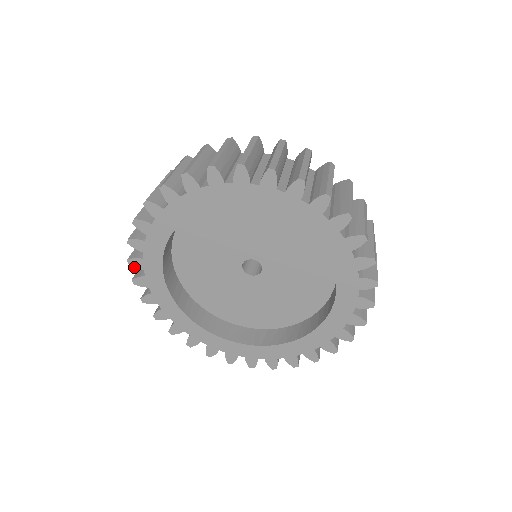
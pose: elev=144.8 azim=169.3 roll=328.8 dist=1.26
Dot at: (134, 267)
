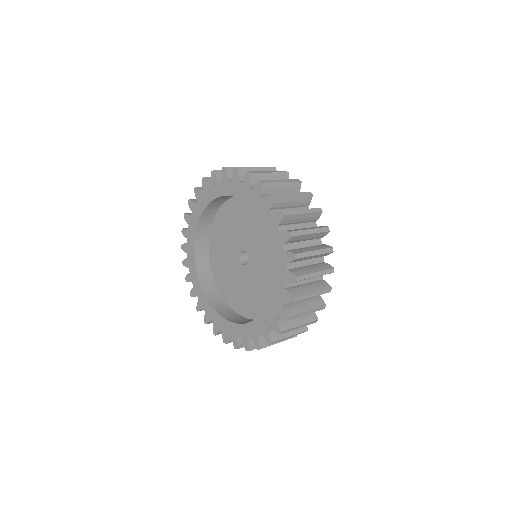
Dot at: (184, 235)
